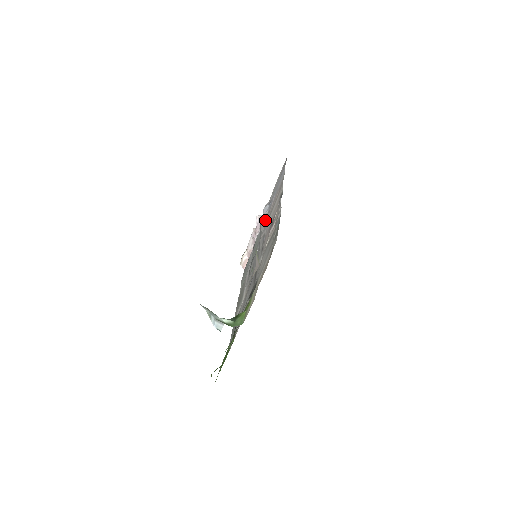
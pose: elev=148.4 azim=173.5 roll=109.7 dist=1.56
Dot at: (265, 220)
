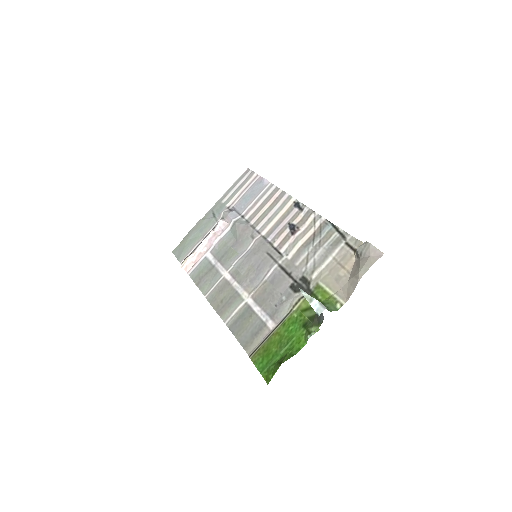
Dot at: (248, 224)
